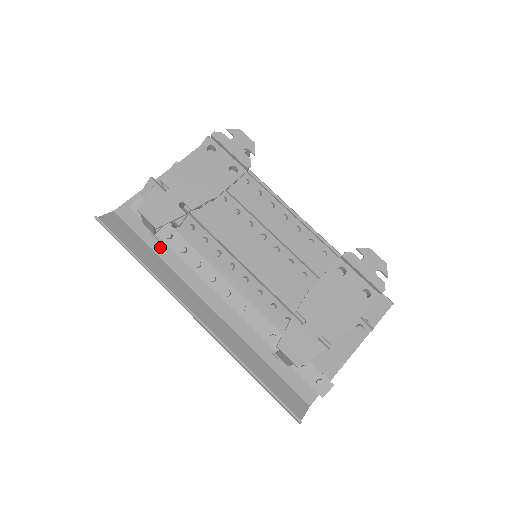
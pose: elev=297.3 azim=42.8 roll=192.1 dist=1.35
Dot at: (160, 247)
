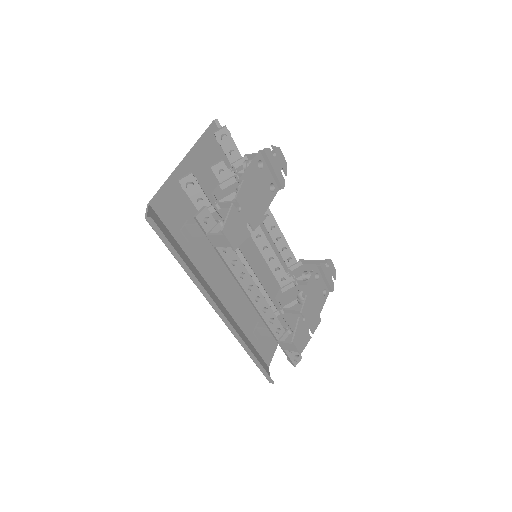
Dot at: (187, 245)
